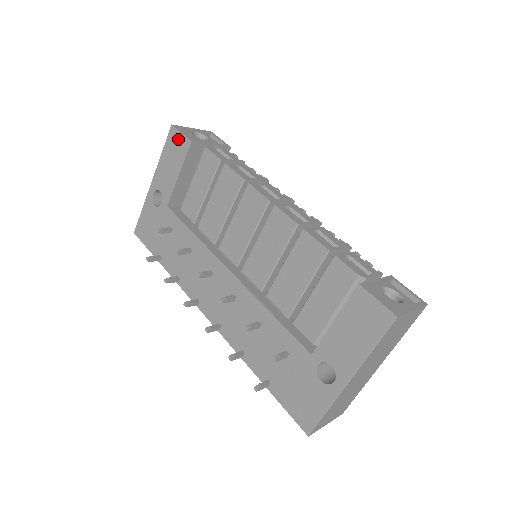
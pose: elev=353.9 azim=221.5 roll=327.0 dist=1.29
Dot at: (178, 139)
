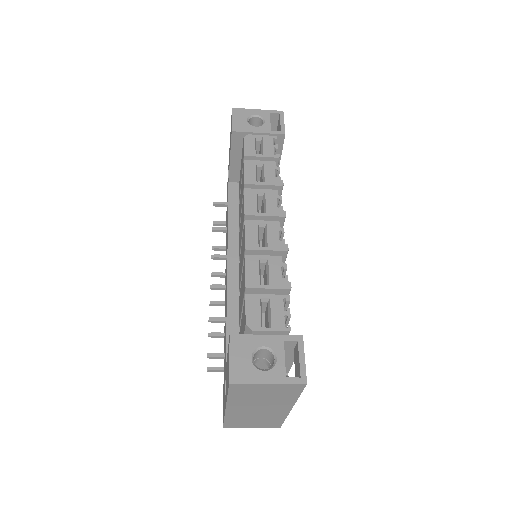
Dot at: (231, 124)
